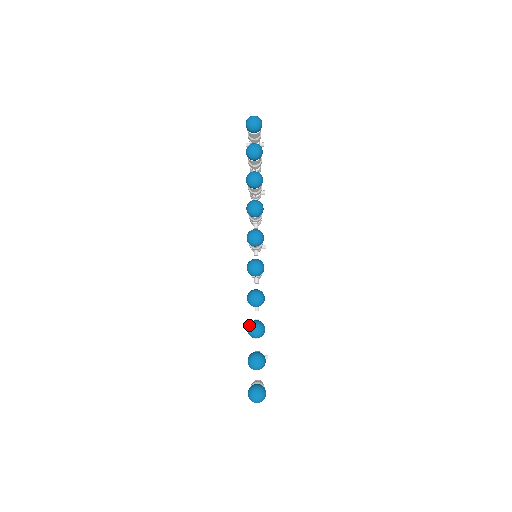
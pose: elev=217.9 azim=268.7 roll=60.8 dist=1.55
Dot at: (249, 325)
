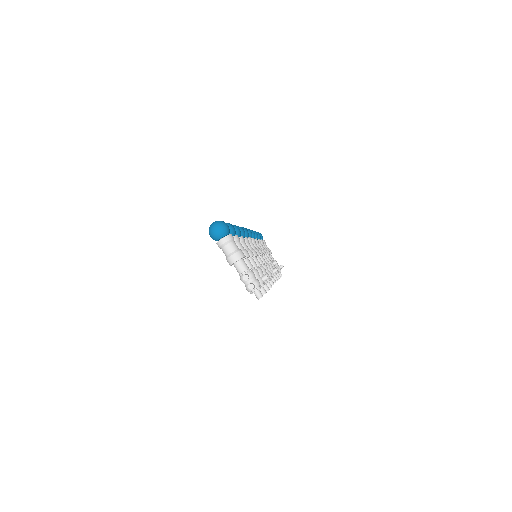
Dot at: occluded
